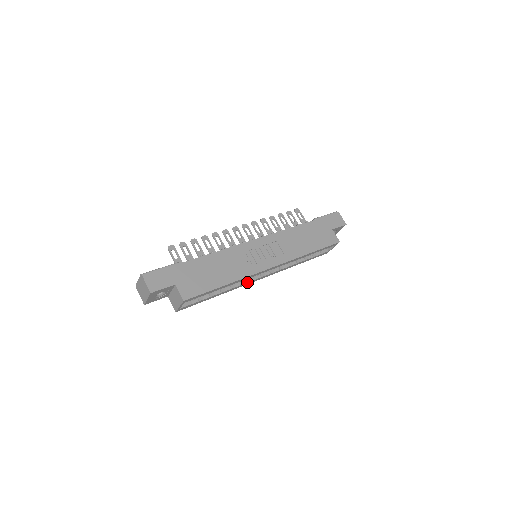
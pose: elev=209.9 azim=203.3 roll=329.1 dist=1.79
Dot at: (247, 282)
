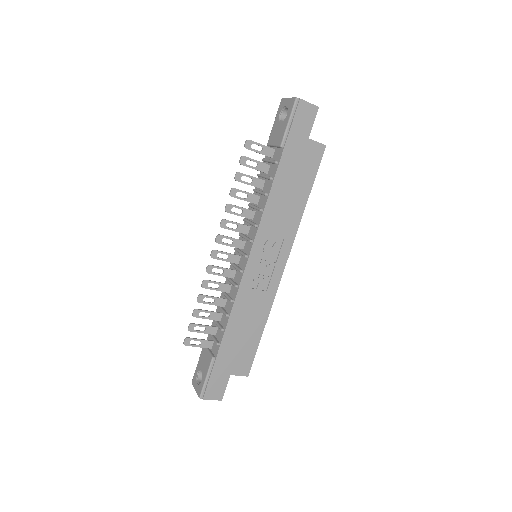
Dot at: occluded
